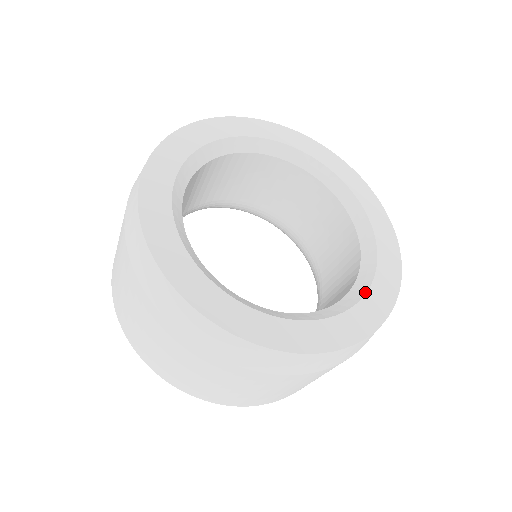
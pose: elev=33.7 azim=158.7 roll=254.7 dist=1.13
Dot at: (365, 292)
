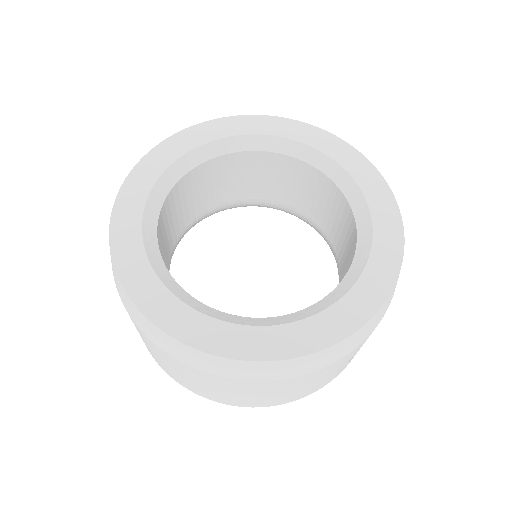
Dot at: (323, 309)
